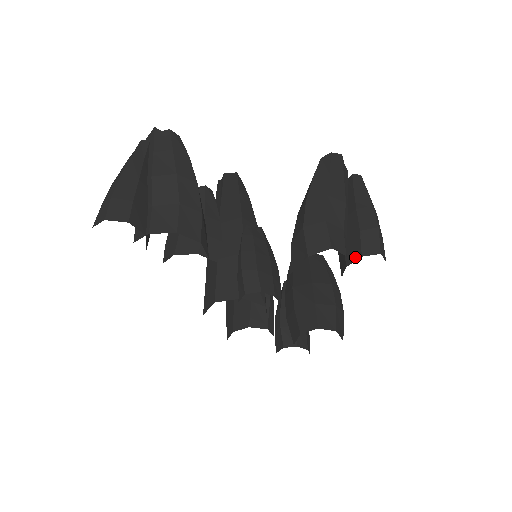
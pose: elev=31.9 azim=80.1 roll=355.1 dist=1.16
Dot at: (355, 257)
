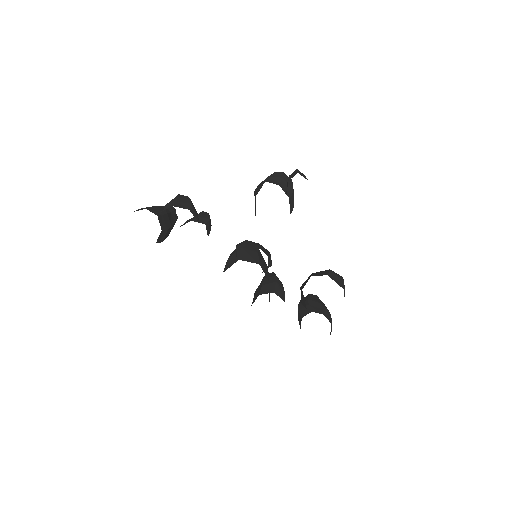
Dot at: (287, 186)
